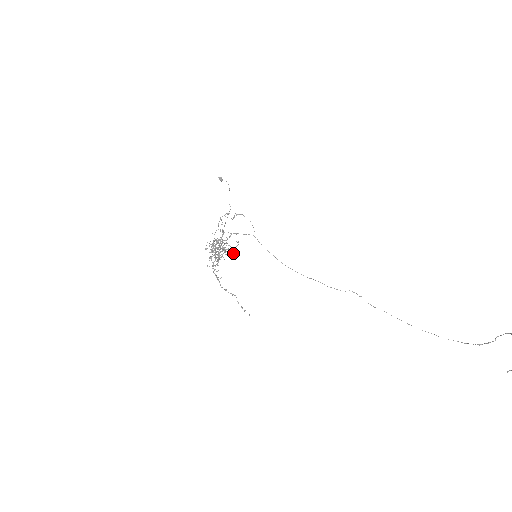
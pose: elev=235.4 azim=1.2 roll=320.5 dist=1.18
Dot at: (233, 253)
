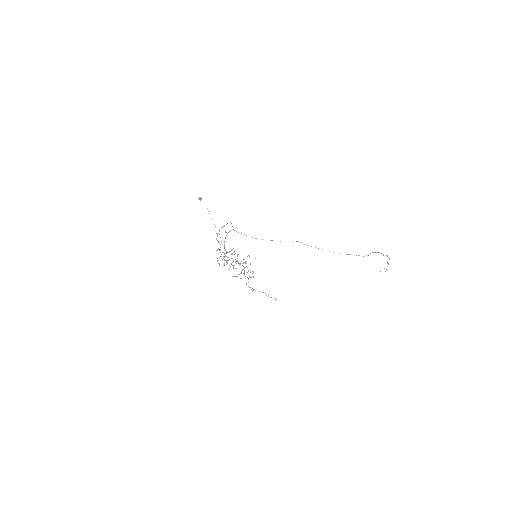
Dot at: occluded
